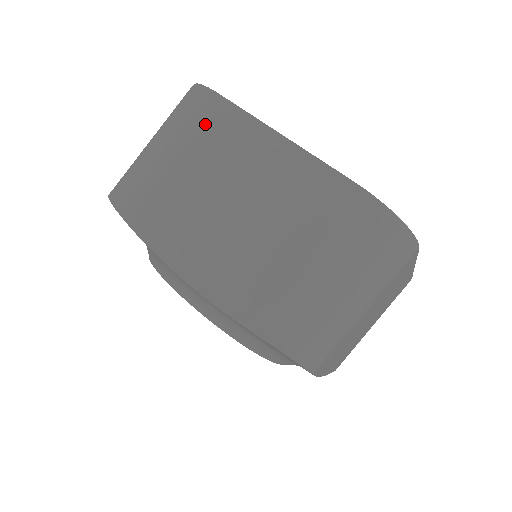
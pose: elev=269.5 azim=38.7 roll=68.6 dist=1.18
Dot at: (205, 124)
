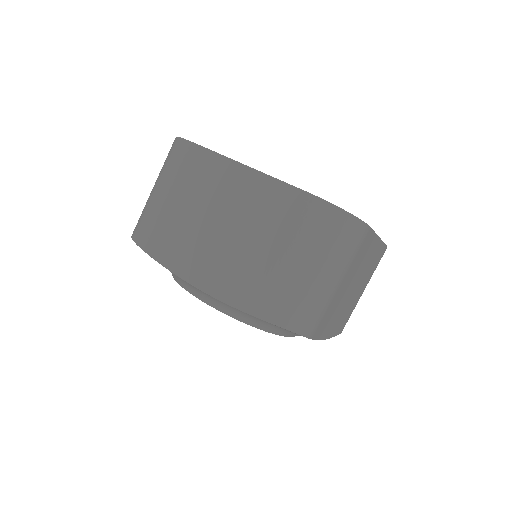
Dot at: (190, 169)
